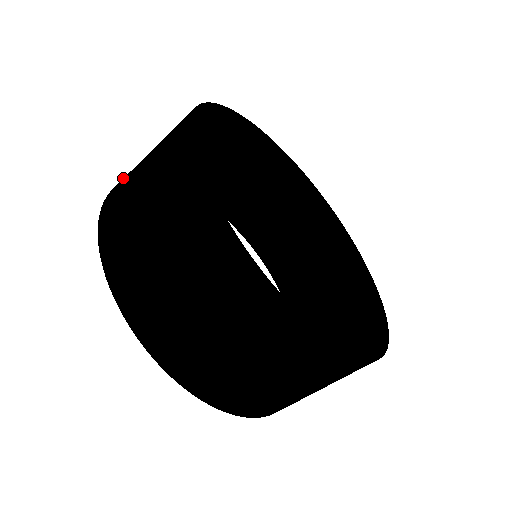
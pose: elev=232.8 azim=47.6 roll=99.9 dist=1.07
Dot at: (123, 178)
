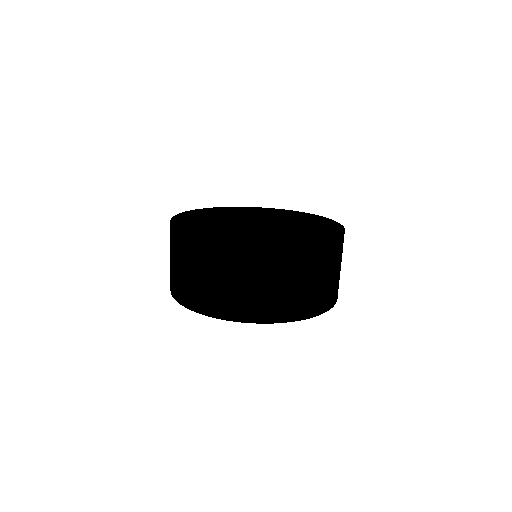
Dot at: occluded
